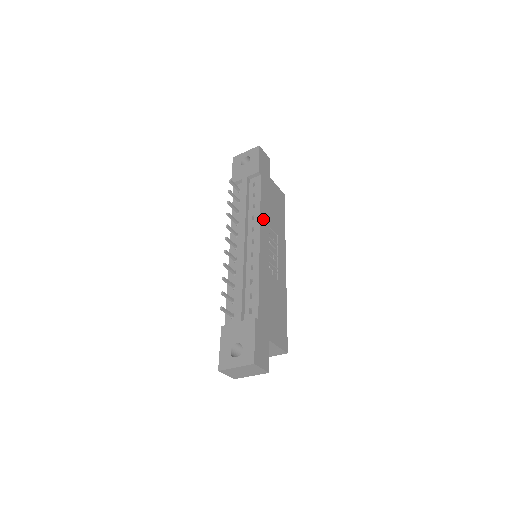
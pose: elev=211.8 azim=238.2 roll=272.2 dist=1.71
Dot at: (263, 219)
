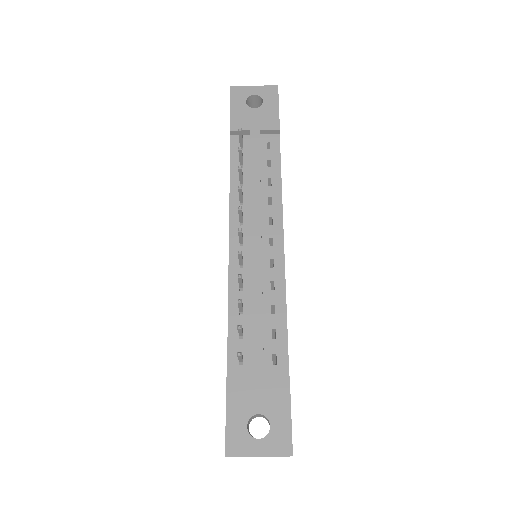
Dot at: occluded
